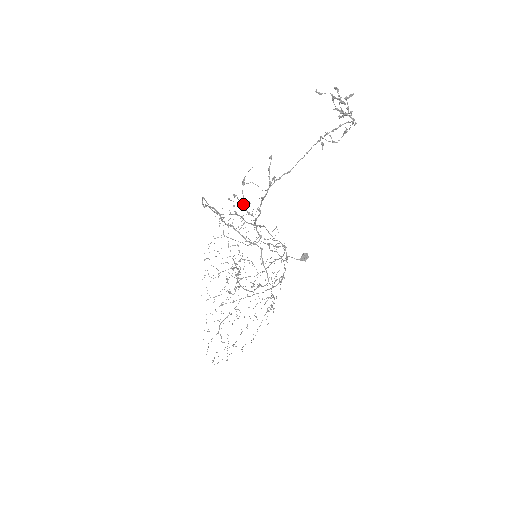
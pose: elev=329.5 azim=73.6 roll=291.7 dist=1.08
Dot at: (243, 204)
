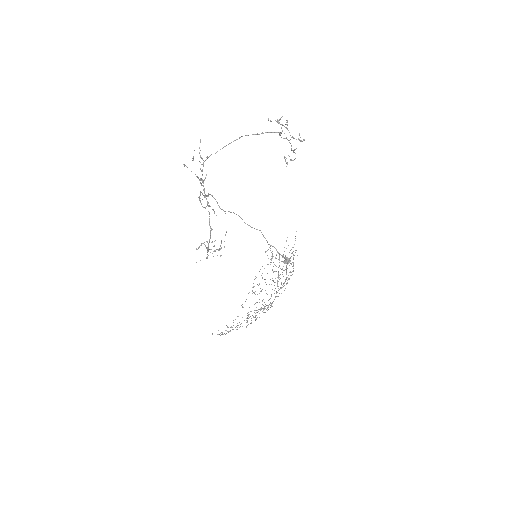
Dot at: (196, 176)
